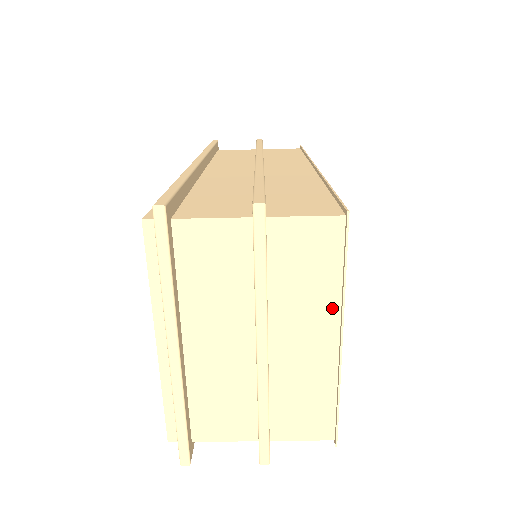
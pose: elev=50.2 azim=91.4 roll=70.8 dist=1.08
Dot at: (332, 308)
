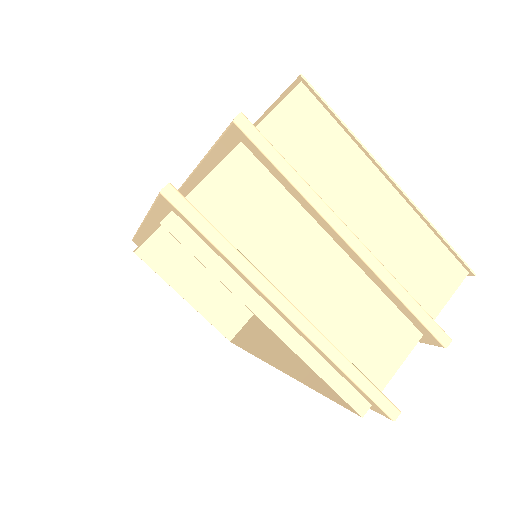
Dot at: (361, 163)
